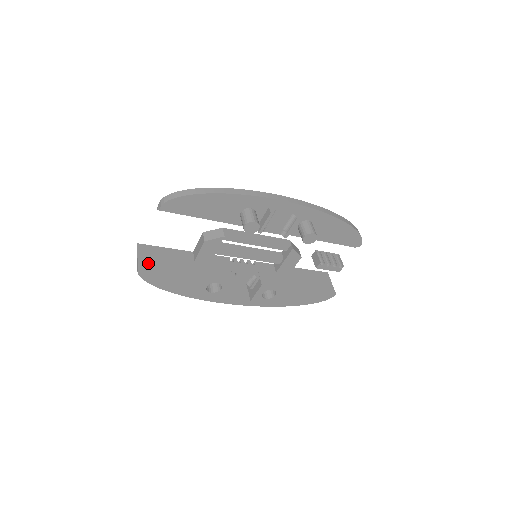
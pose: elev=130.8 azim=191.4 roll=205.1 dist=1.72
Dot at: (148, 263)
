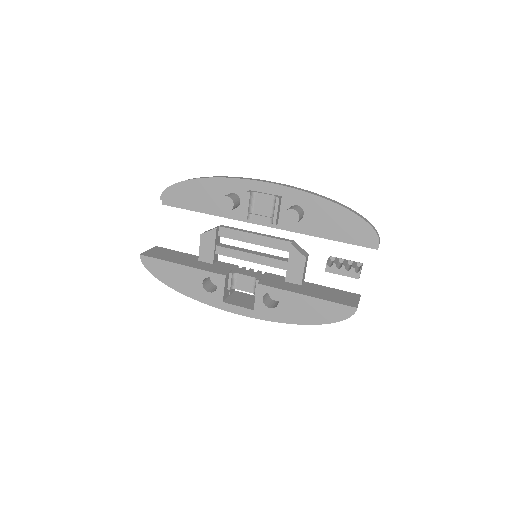
Dot at: (152, 254)
